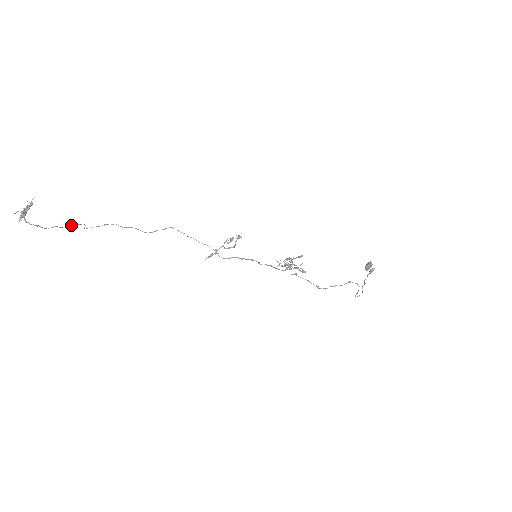
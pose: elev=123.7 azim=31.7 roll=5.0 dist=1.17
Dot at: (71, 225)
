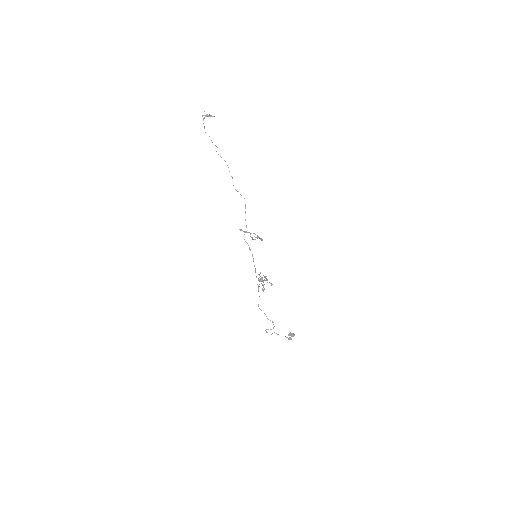
Dot at: occluded
